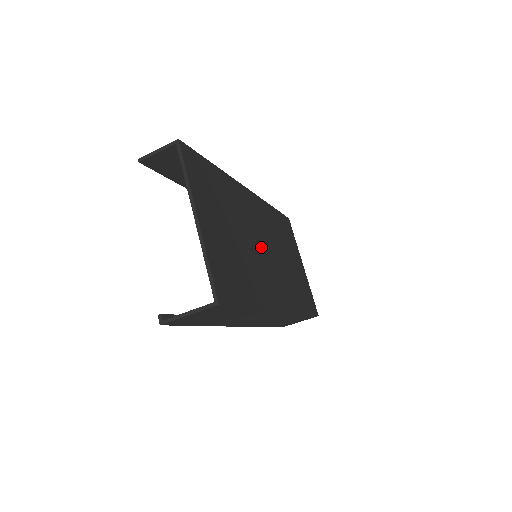
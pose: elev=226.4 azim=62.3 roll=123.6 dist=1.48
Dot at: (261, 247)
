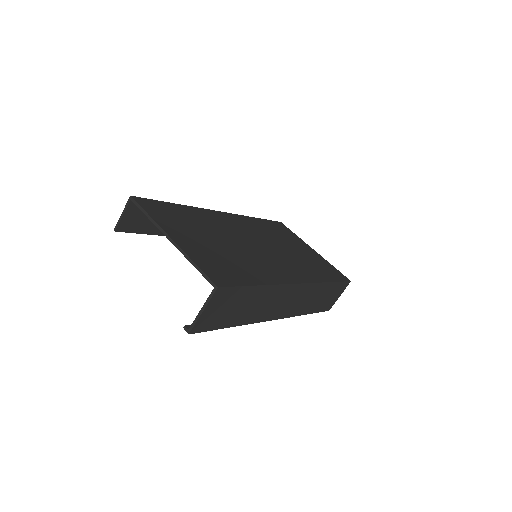
Dot at: (254, 245)
